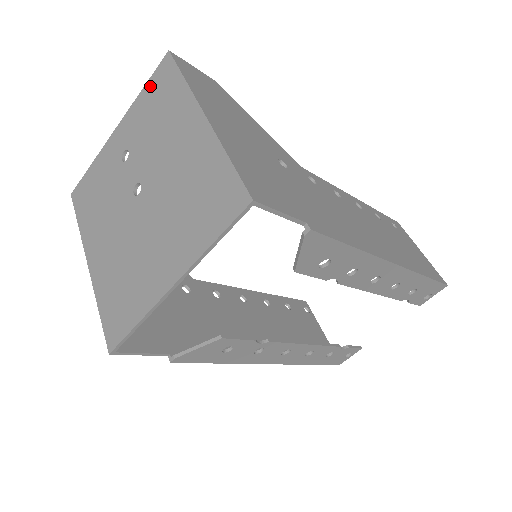
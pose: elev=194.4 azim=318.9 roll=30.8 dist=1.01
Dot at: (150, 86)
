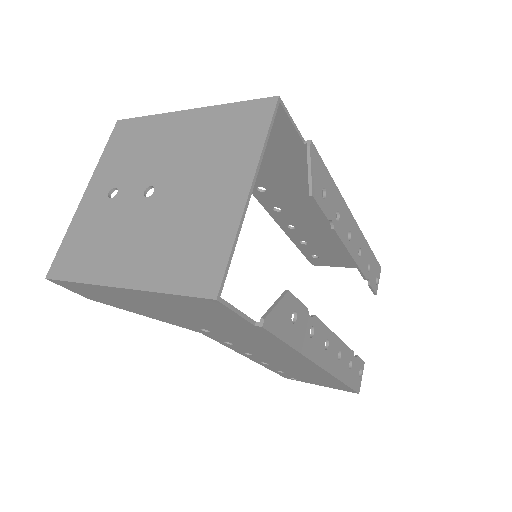
Dot at: (111, 145)
